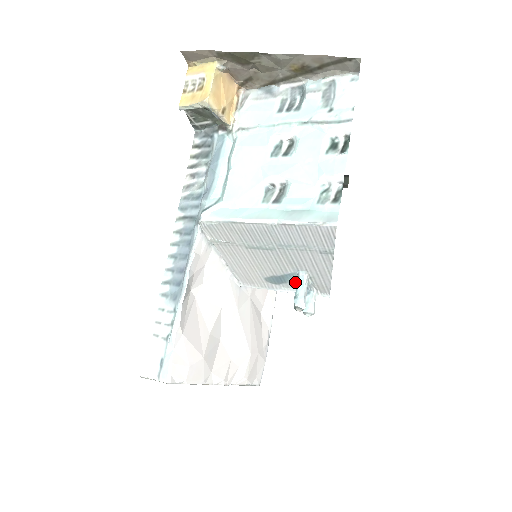
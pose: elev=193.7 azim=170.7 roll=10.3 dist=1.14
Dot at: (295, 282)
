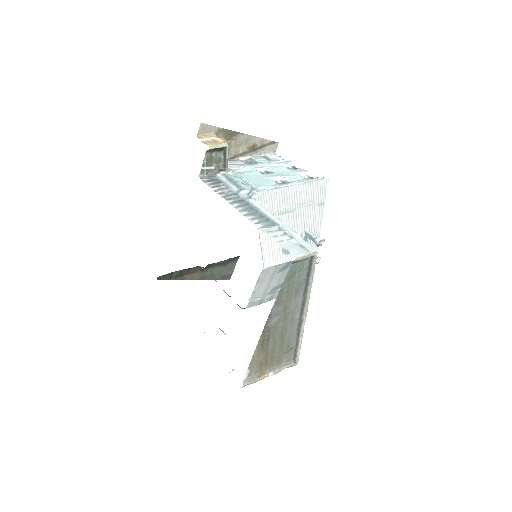
Dot at: occluded
